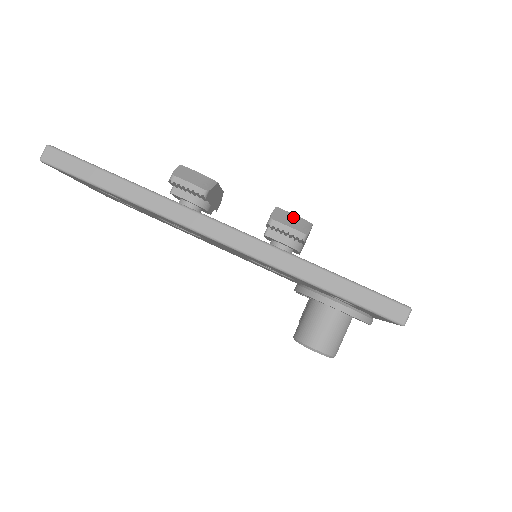
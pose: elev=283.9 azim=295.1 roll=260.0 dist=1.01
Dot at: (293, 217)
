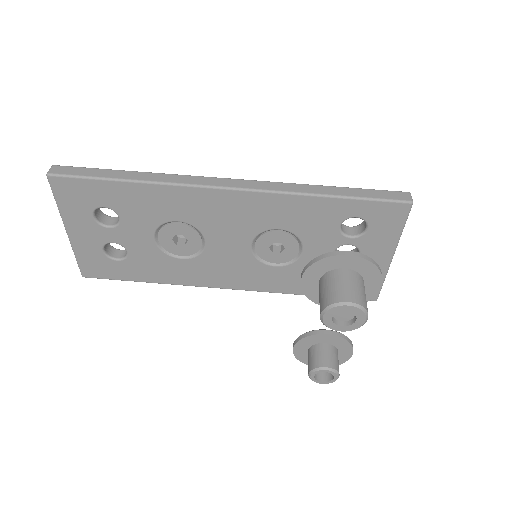
Dot at: occluded
